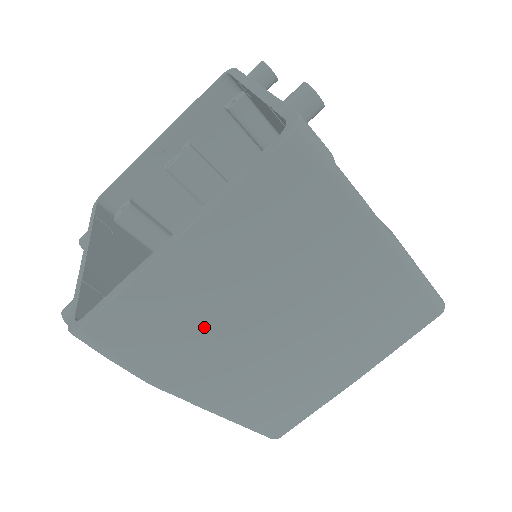
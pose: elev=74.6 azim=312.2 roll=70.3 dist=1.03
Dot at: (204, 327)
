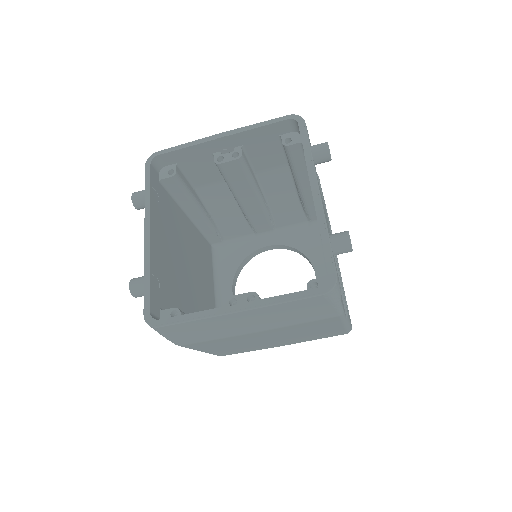
Dot at: (223, 335)
